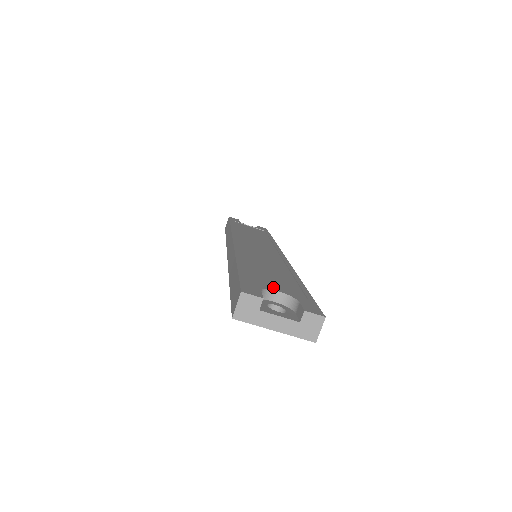
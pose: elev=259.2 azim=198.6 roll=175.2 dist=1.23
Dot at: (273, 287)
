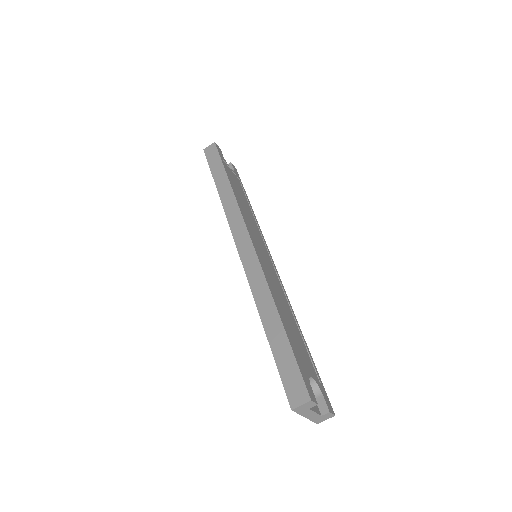
Dot at: (307, 368)
